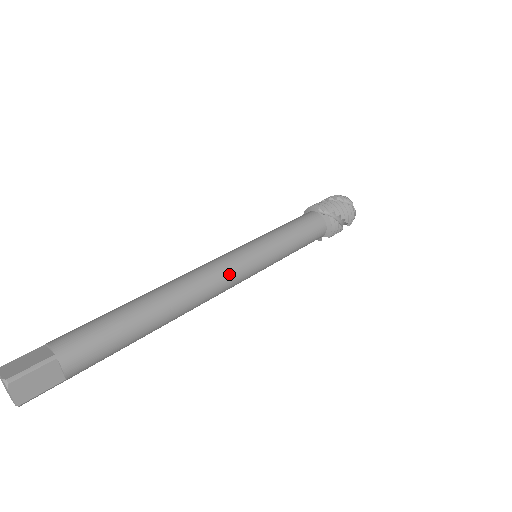
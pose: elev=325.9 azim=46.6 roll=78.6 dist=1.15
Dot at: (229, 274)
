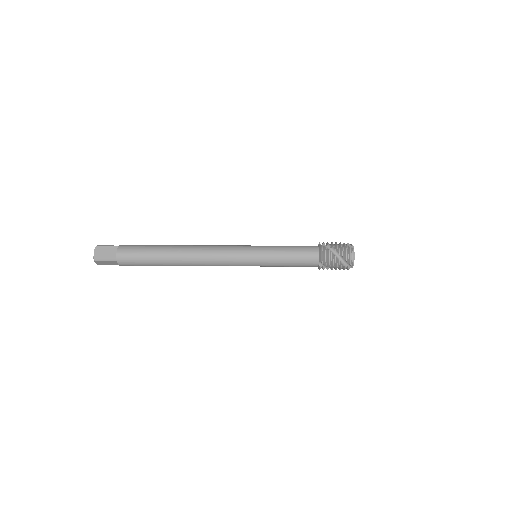
Dot at: (224, 249)
